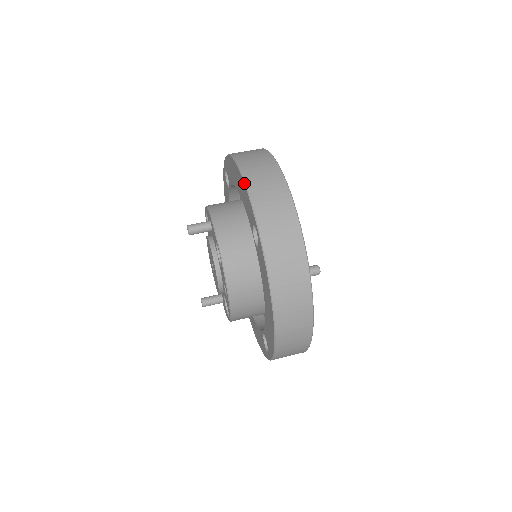
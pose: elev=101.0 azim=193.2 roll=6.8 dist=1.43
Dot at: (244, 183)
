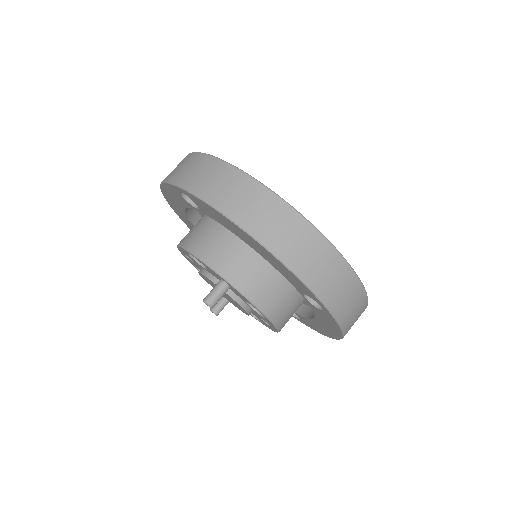
Dot at: (291, 272)
